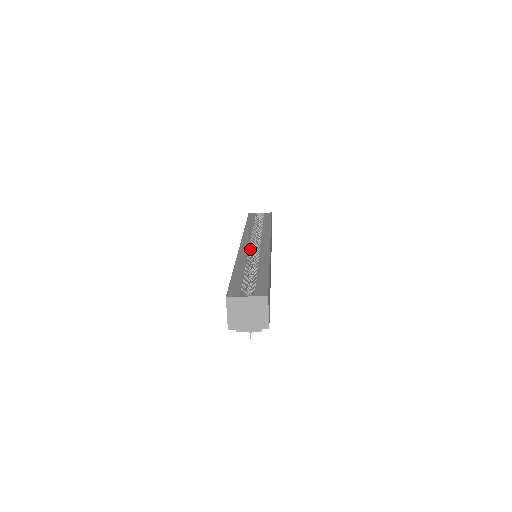
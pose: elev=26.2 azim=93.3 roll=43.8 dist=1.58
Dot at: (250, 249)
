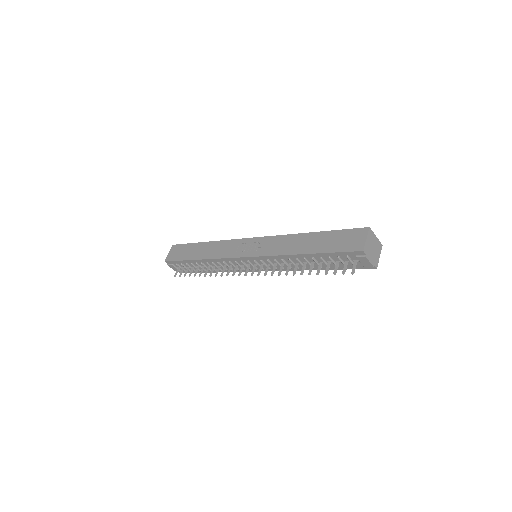
Dot at: occluded
